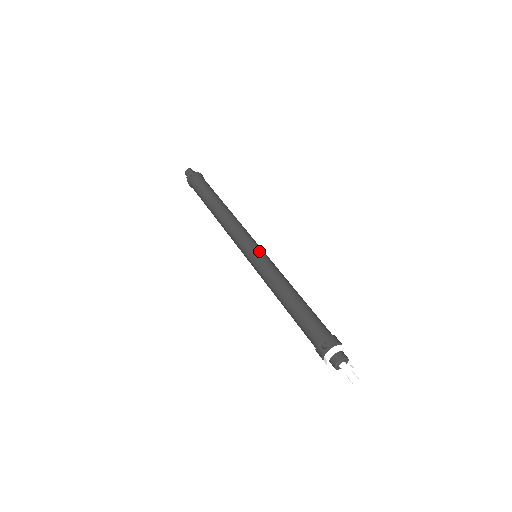
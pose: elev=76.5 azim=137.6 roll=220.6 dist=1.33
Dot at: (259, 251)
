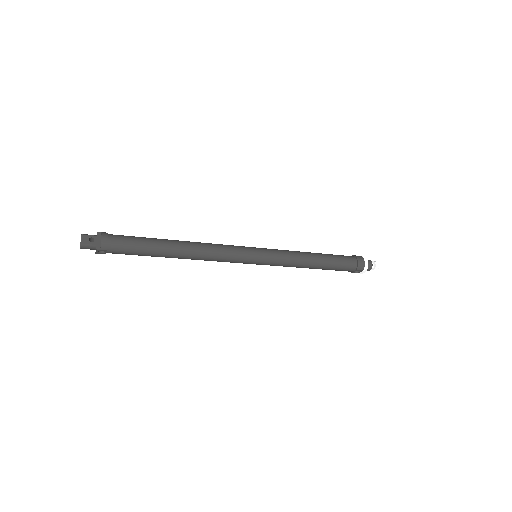
Dot at: (262, 259)
